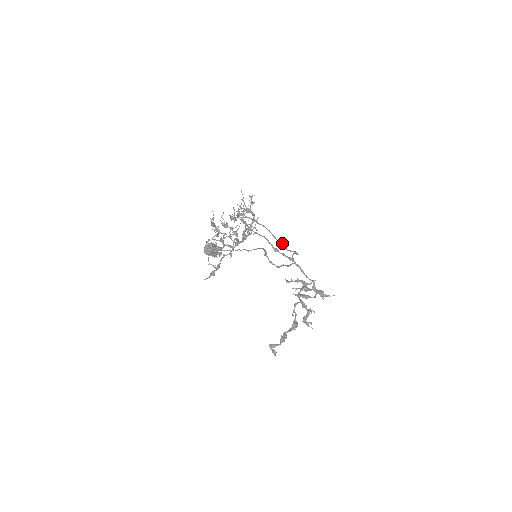
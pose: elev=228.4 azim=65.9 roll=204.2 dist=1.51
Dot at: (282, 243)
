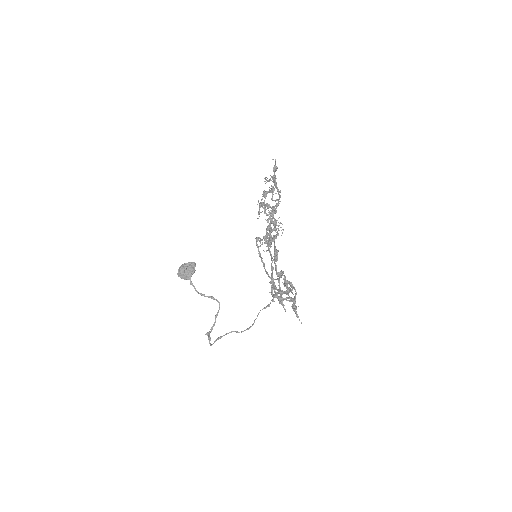
Dot at: occluded
